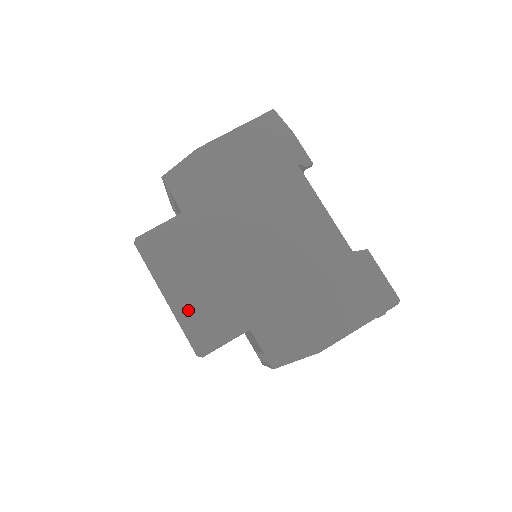
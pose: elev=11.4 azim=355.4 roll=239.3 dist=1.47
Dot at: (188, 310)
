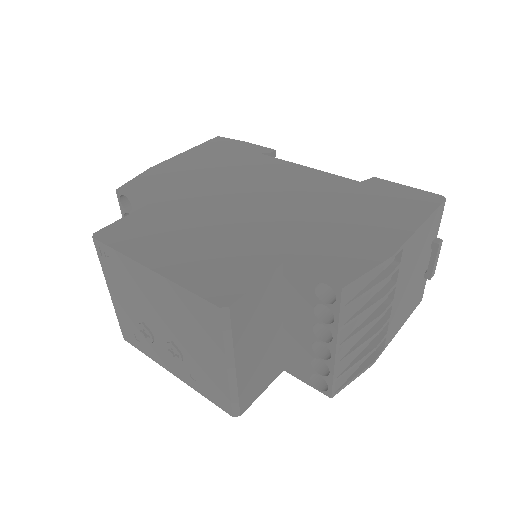
Dot at: (186, 269)
